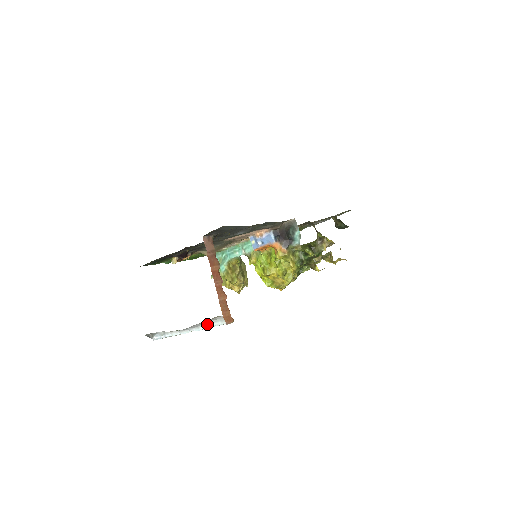
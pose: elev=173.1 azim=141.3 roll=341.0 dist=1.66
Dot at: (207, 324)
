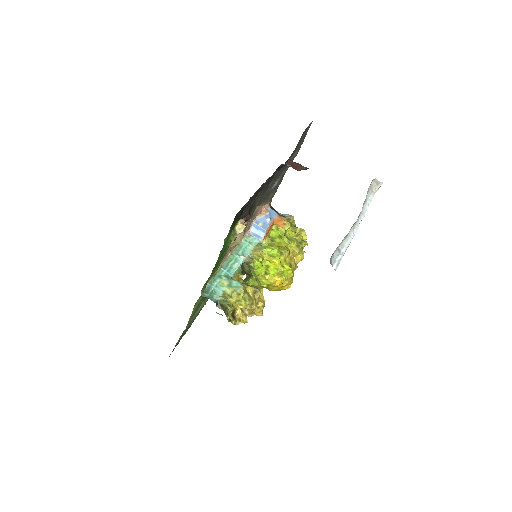
Dot at: (365, 204)
